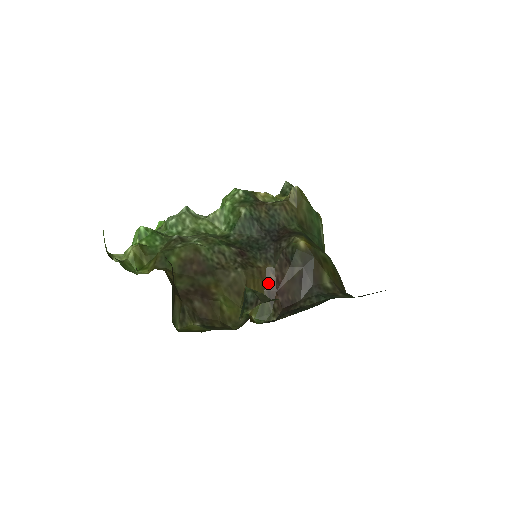
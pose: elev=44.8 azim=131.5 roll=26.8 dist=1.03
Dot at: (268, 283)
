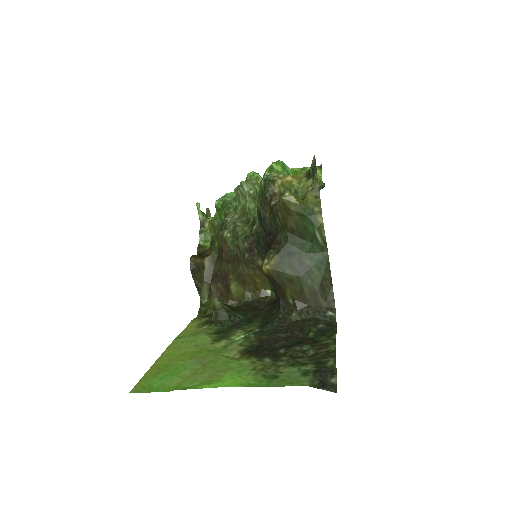
Dot at: occluded
